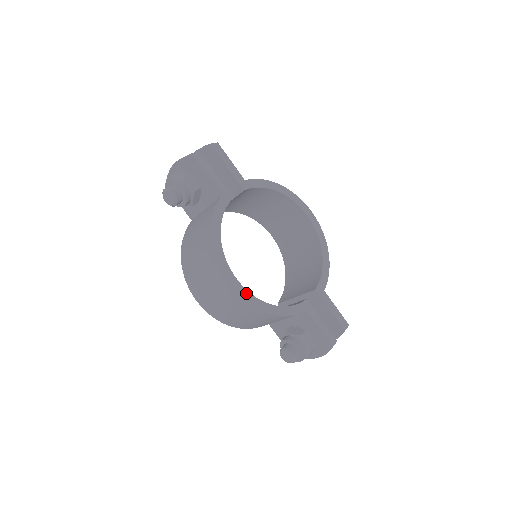
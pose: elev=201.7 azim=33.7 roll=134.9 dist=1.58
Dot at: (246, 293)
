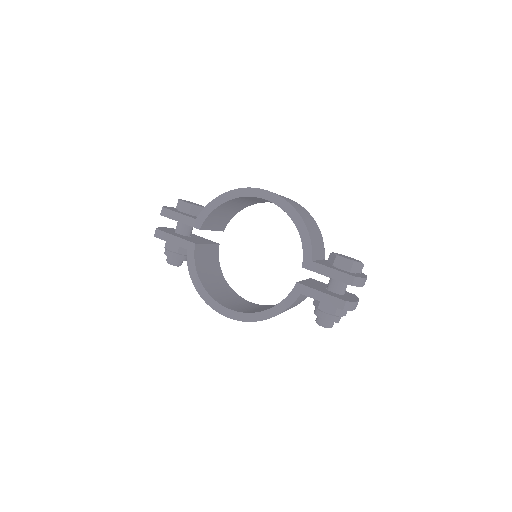
Dot at: (241, 315)
